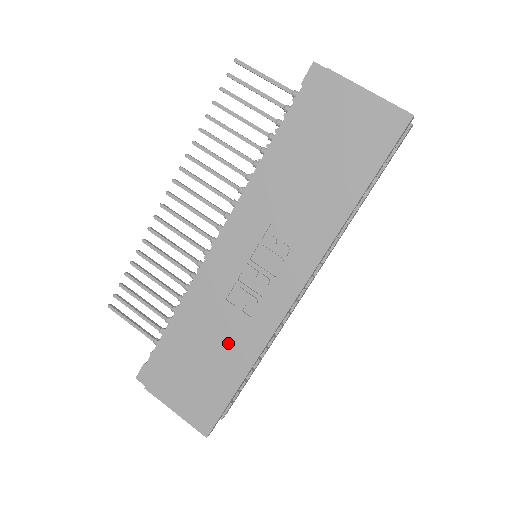
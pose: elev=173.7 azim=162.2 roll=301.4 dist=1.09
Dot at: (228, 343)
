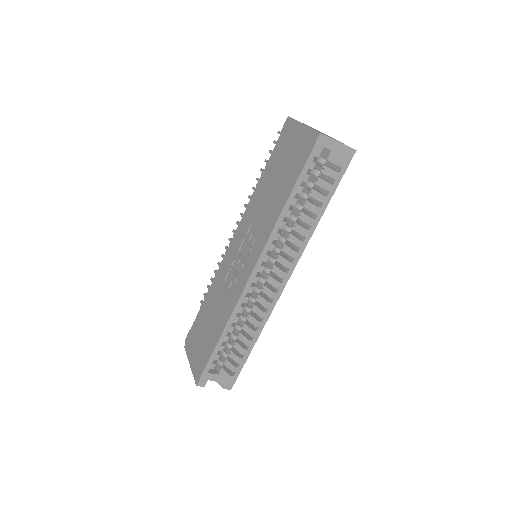
Dot at: (219, 312)
